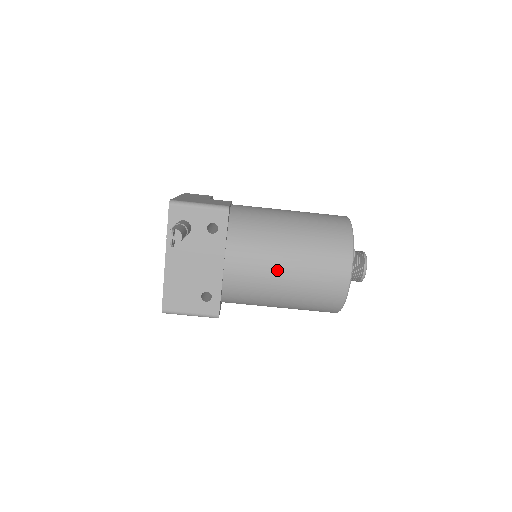
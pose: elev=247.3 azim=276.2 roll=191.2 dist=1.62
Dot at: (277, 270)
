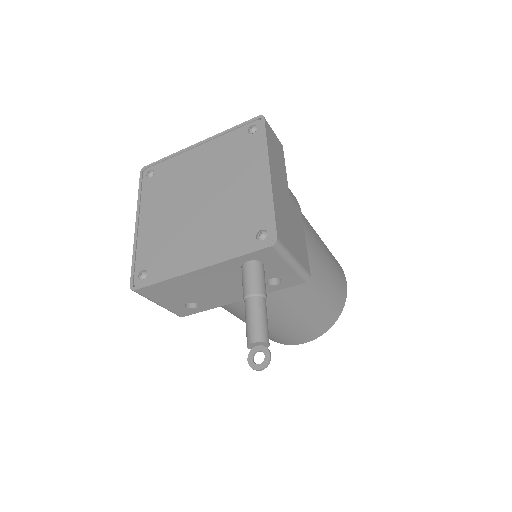
Dot at: (269, 320)
